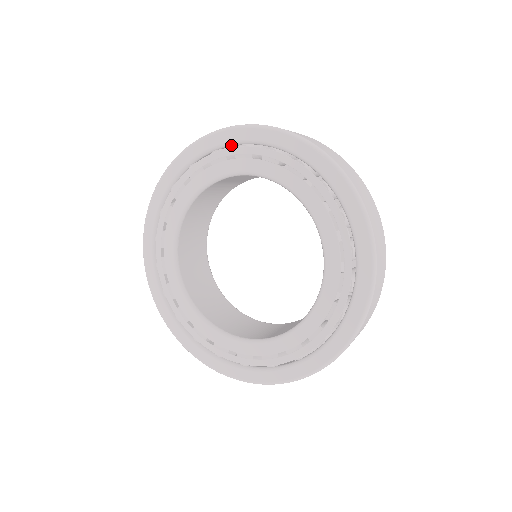
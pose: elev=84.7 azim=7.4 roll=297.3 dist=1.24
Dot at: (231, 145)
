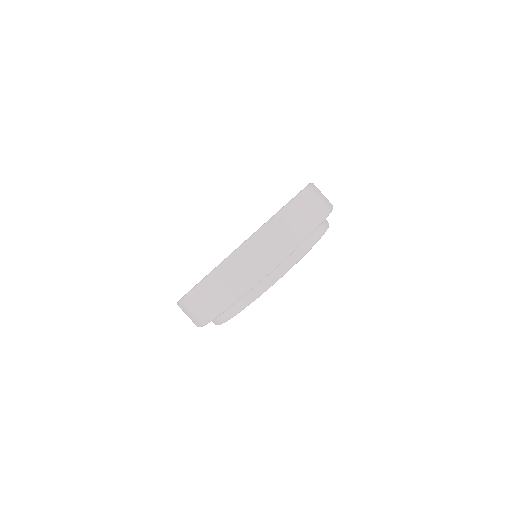
Dot at: occluded
